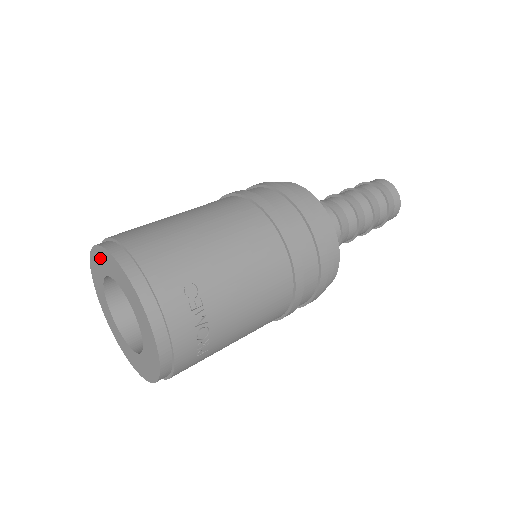
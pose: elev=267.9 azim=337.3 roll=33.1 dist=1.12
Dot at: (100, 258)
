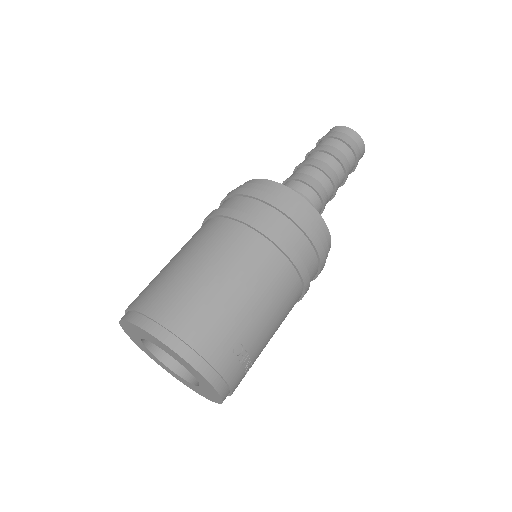
Dot at: (141, 332)
